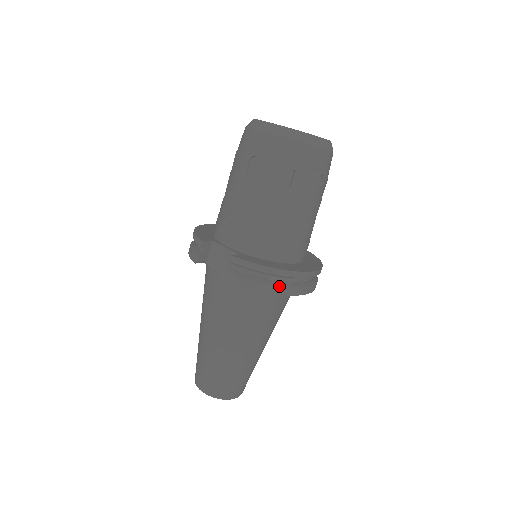
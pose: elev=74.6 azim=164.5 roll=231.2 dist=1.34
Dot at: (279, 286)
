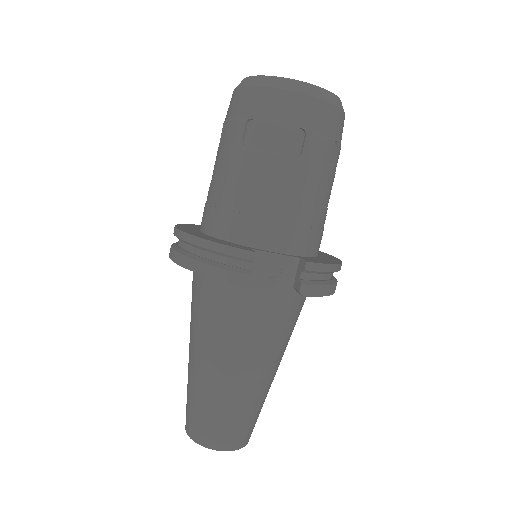
Dot at: (336, 283)
